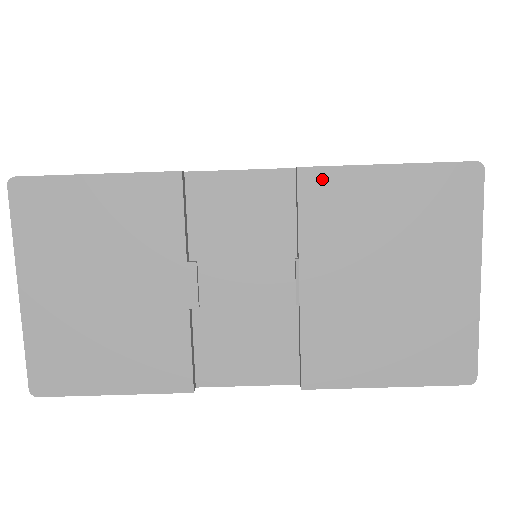
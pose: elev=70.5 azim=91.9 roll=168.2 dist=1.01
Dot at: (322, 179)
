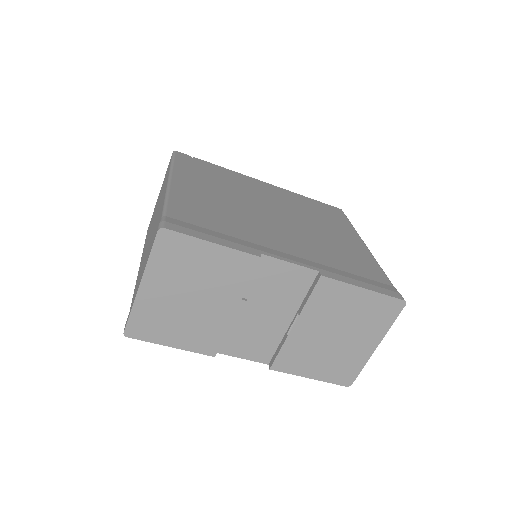
Dot at: (330, 285)
